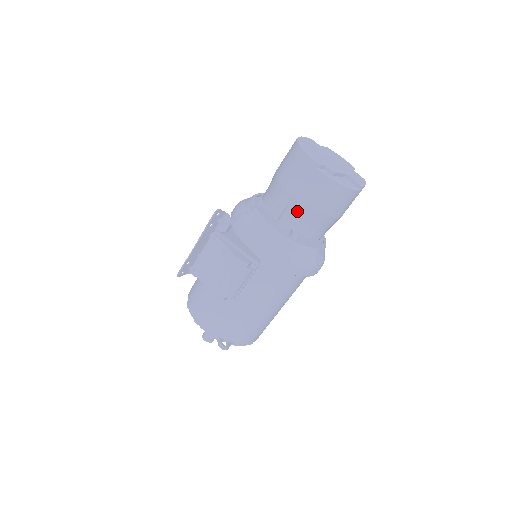
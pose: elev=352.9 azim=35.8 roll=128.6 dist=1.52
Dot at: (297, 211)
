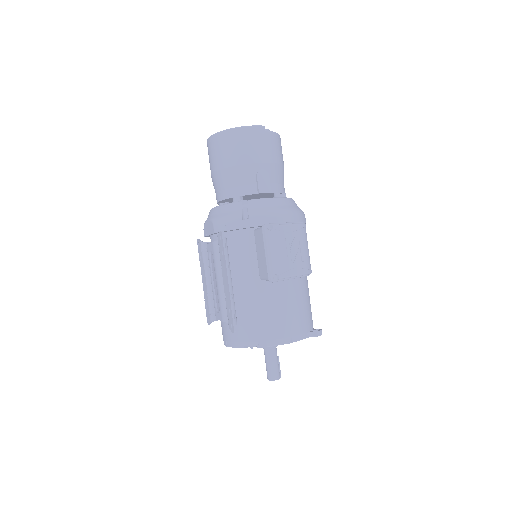
Dot at: (275, 174)
